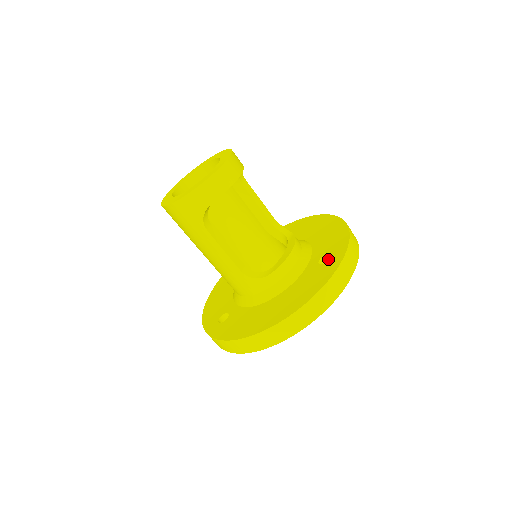
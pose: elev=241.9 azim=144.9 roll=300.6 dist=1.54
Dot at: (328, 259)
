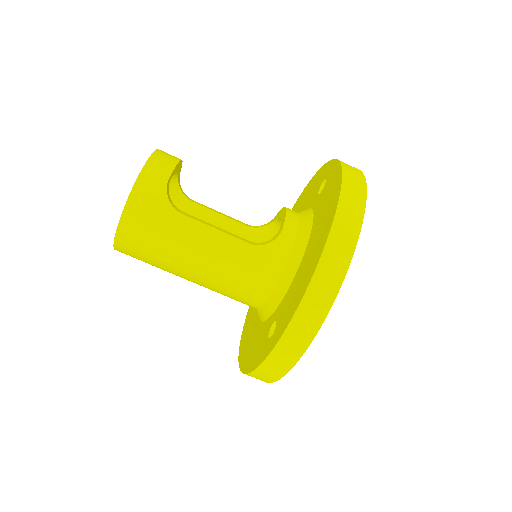
Dot at: occluded
